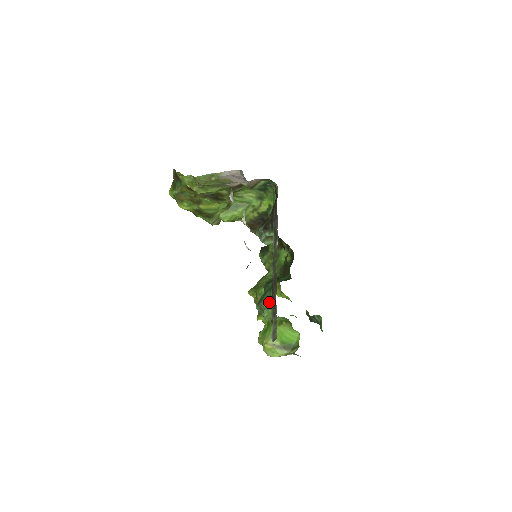
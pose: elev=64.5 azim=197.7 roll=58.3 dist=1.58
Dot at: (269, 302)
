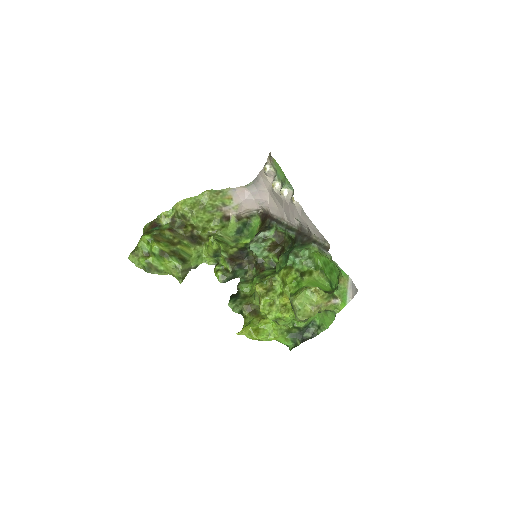
Dot at: (302, 245)
